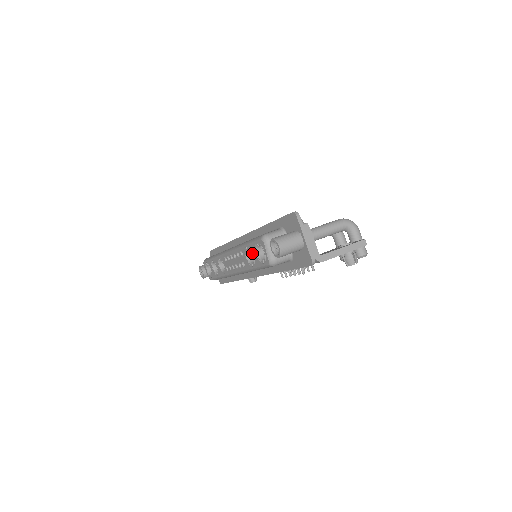
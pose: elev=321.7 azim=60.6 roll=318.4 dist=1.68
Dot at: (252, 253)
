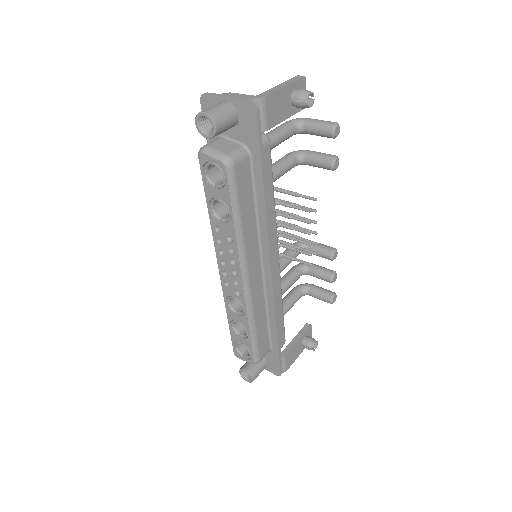
Dot at: (215, 199)
